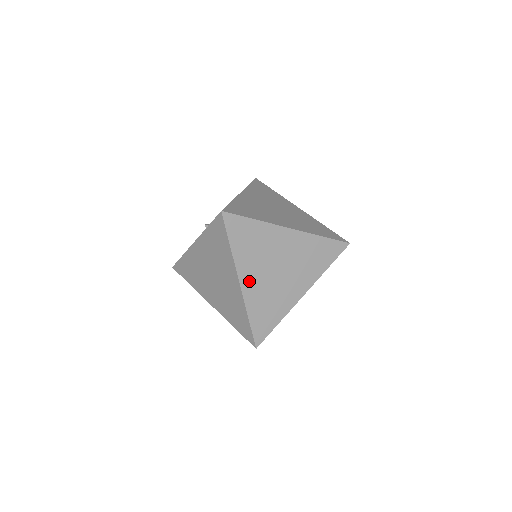
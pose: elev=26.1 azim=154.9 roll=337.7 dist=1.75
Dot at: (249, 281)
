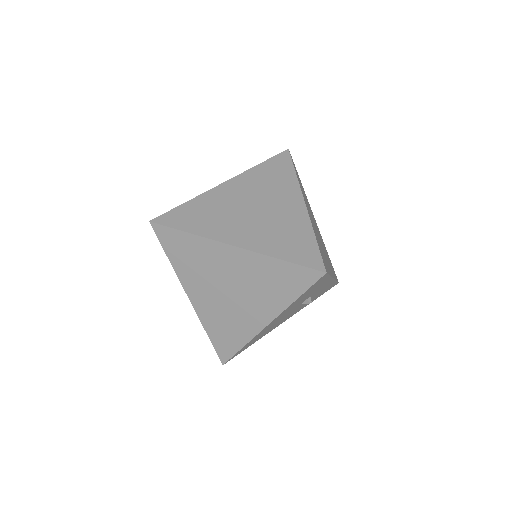
Dot at: (198, 297)
